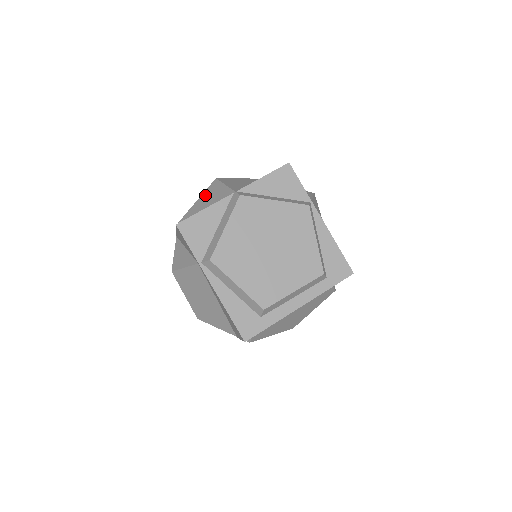
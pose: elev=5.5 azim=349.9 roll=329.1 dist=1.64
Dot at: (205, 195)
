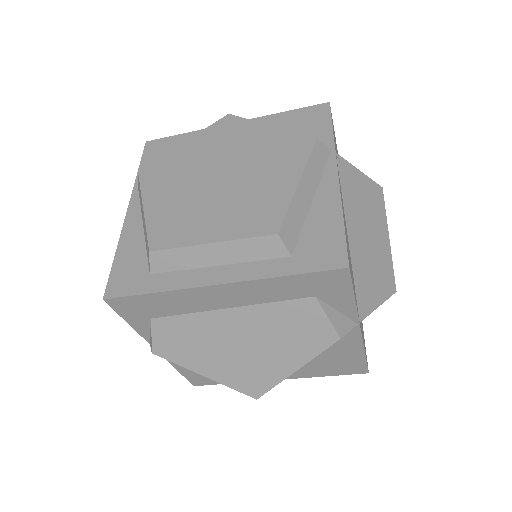
Dot at: occluded
